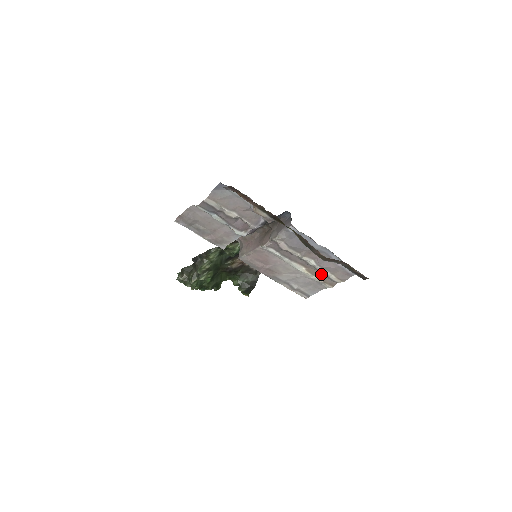
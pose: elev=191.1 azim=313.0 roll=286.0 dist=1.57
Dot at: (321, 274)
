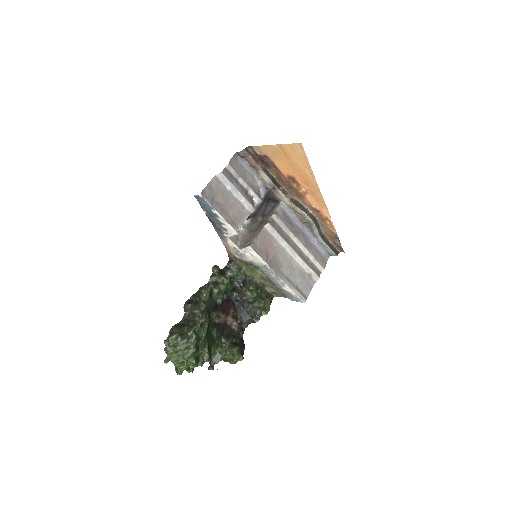
Dot at: (308, 262)
